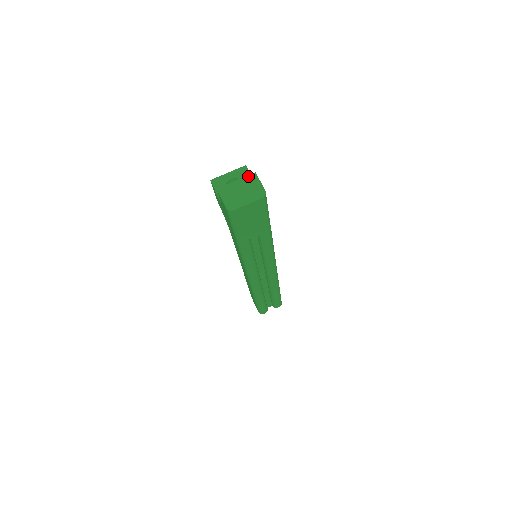
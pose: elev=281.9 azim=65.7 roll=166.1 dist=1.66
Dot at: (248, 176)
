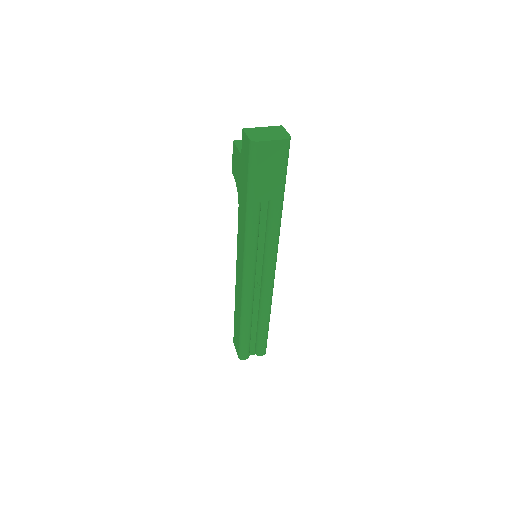
Dot at: (275, 126)
